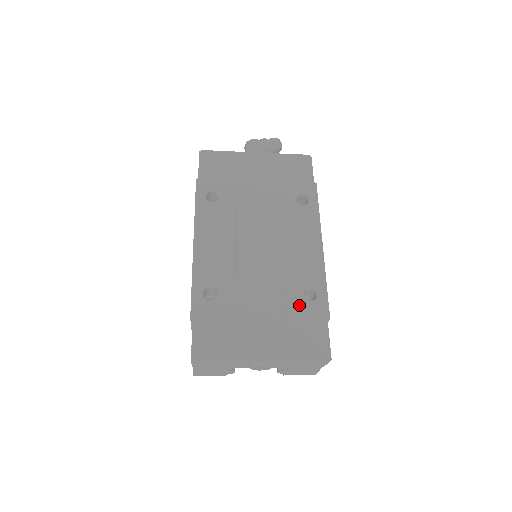
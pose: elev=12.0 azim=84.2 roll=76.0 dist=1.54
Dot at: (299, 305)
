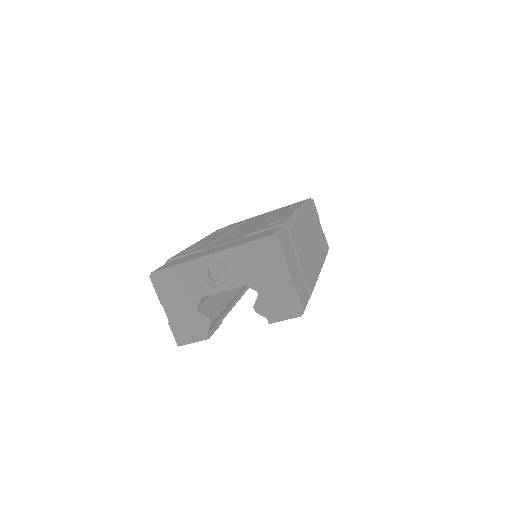
Dot at: occluded
